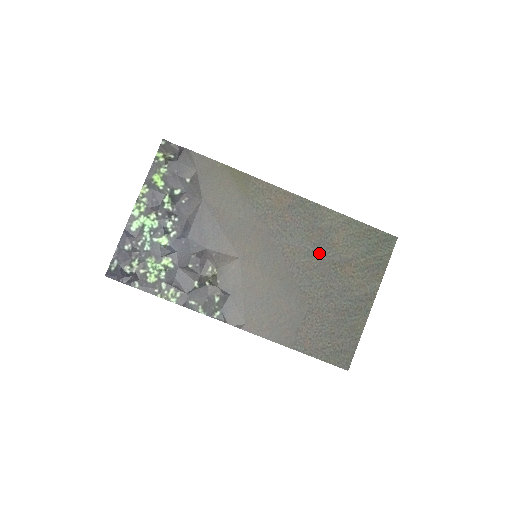
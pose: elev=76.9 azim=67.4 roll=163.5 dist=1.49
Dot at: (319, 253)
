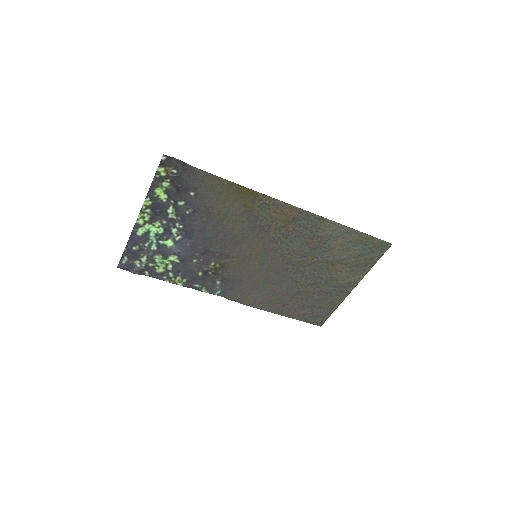
Dot at: (315, 255)
